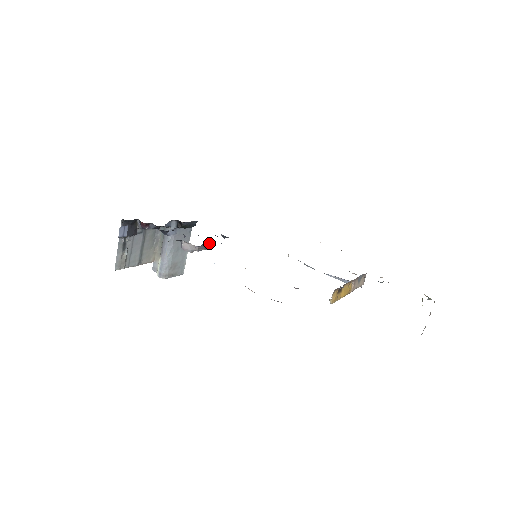
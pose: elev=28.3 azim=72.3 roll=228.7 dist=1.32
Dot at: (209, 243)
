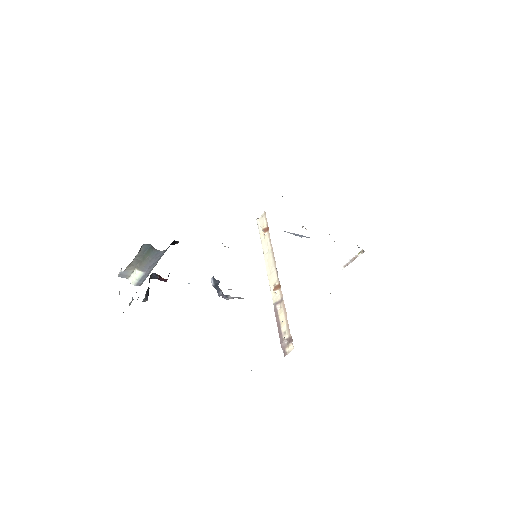
Dot at: occluded
